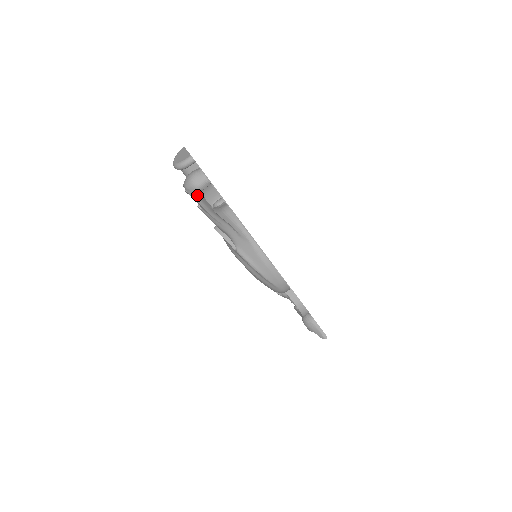
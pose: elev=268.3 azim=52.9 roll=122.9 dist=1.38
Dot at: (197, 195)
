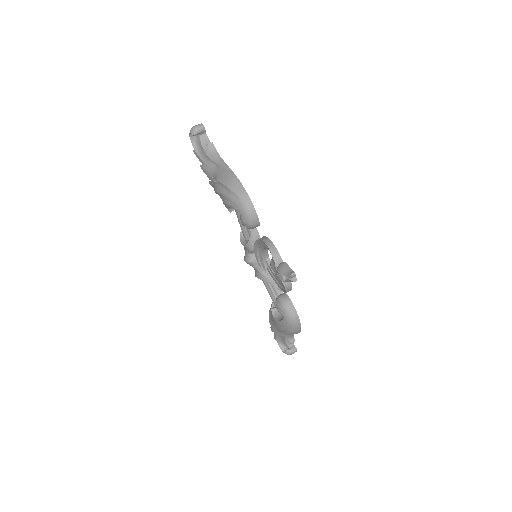
Dot at: (199, 150)
